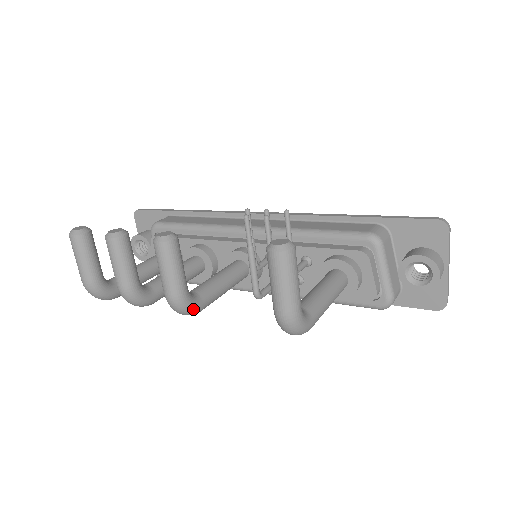
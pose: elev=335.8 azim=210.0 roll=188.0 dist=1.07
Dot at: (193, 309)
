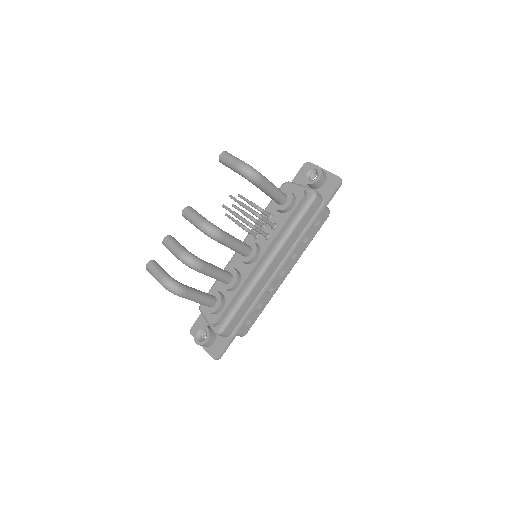
Dot at: (216, 227)
